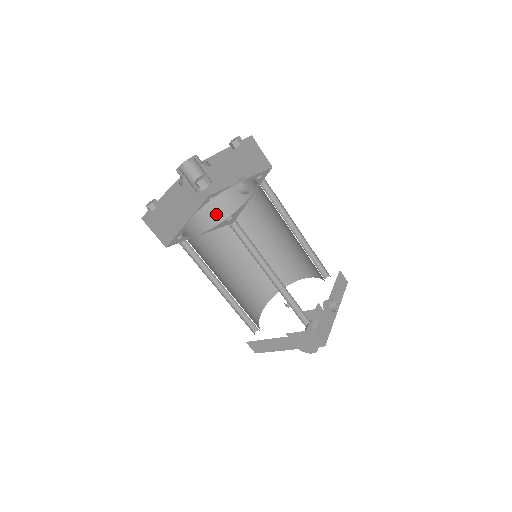
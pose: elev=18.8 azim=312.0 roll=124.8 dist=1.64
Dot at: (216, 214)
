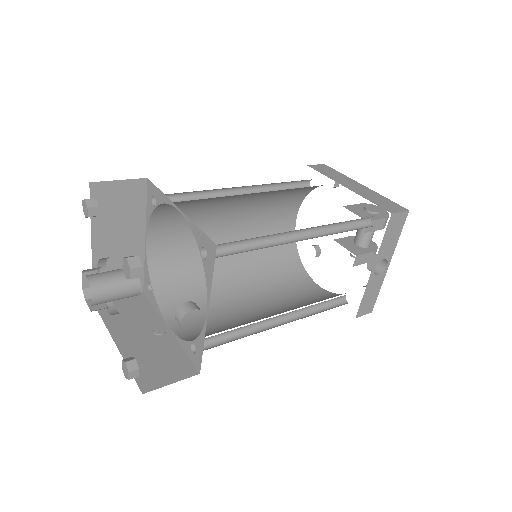
Dot at: (175, 208)
